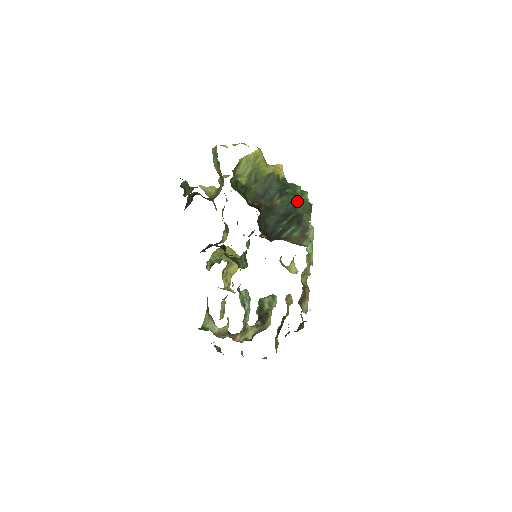
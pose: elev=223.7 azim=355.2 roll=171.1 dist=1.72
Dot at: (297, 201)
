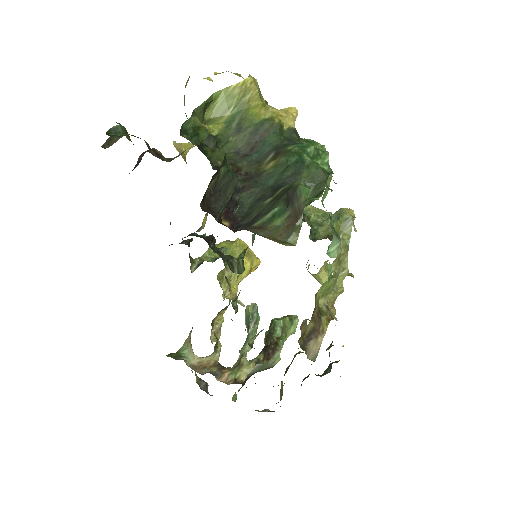
Dot at: (302, 165)
